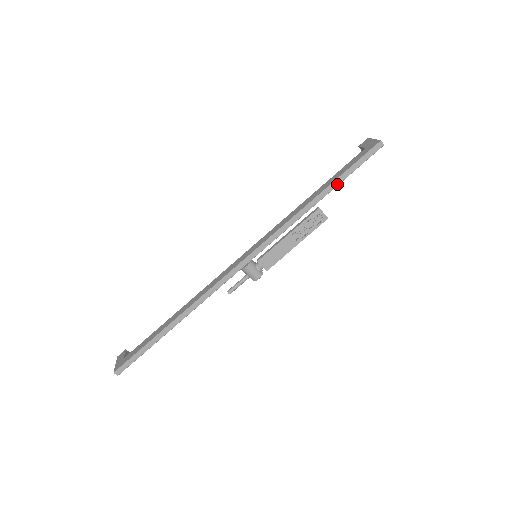
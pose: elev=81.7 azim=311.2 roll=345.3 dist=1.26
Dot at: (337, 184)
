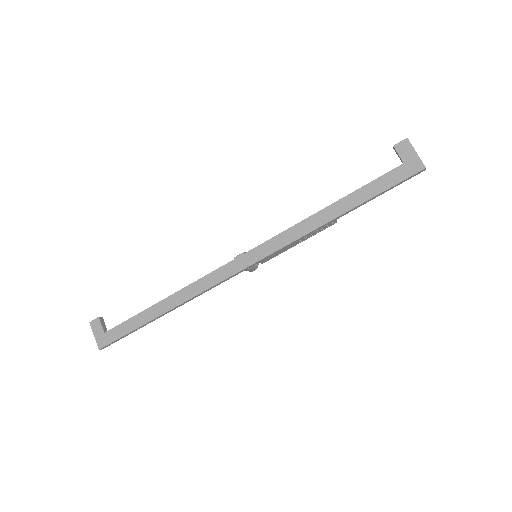
Dot at: (363, 204)
